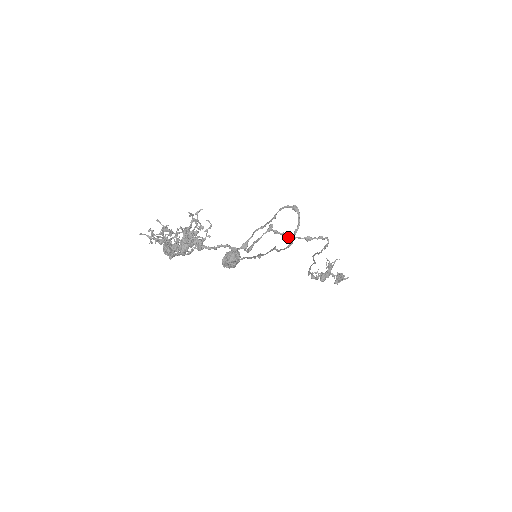
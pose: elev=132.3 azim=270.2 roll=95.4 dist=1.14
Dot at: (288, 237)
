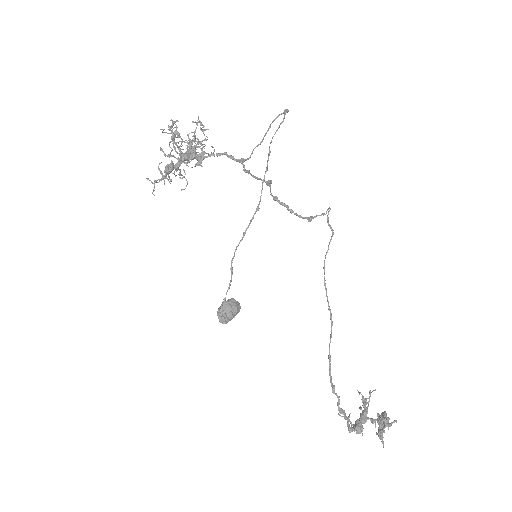
Dot at: (288, 209)
